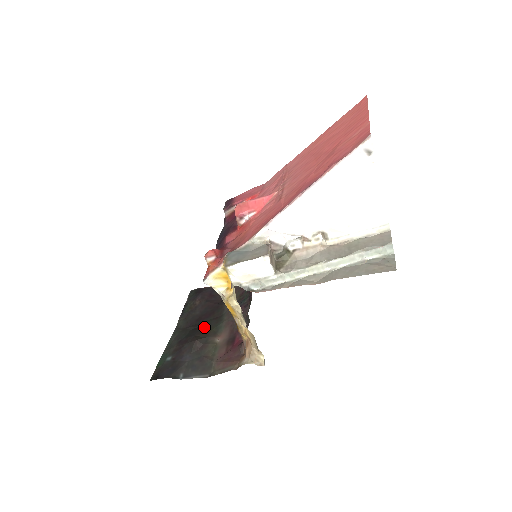
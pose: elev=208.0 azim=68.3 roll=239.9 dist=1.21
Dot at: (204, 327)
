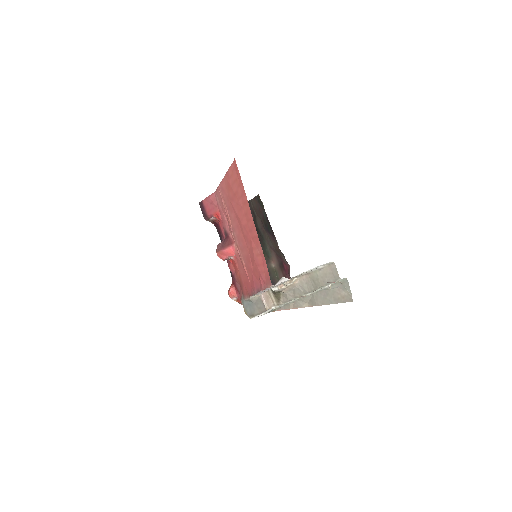
Dot at: occluded
